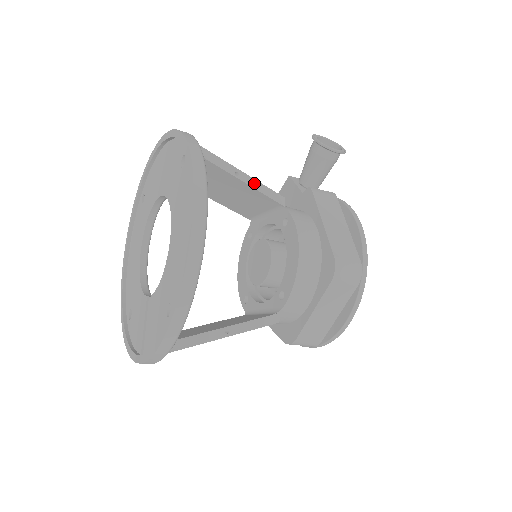
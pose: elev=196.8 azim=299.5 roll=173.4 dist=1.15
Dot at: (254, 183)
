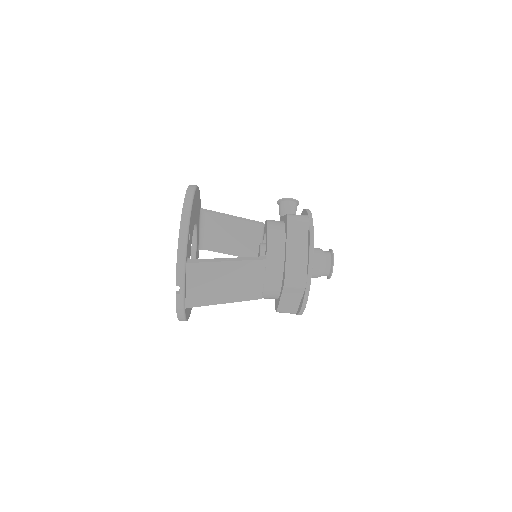
Dot at: (242, 219)
